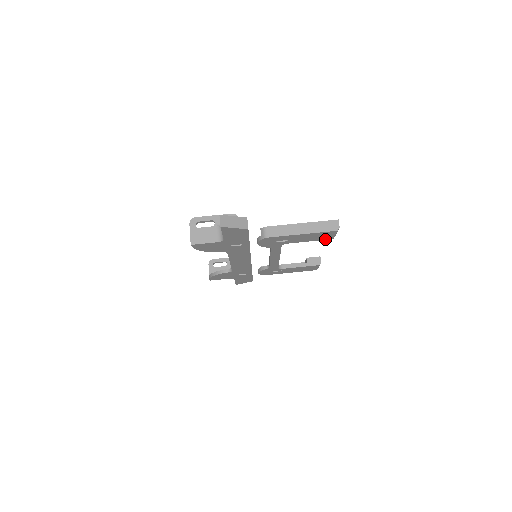
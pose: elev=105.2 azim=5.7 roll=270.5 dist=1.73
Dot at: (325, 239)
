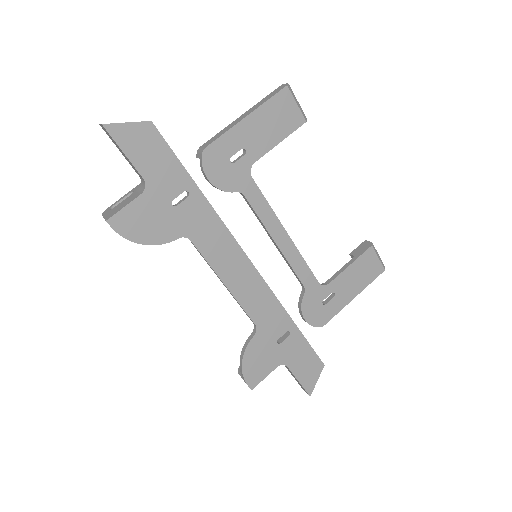
Dot at: (296, 127)
